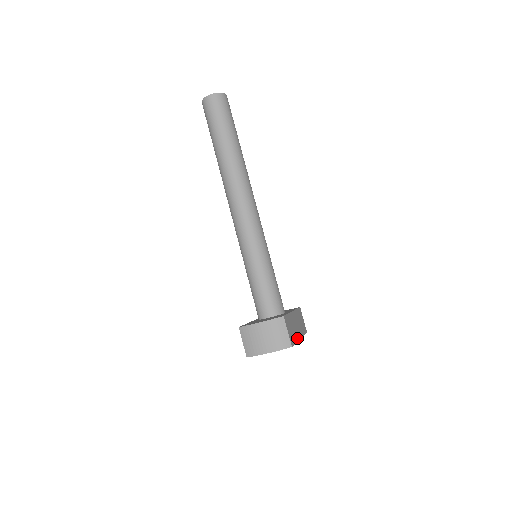
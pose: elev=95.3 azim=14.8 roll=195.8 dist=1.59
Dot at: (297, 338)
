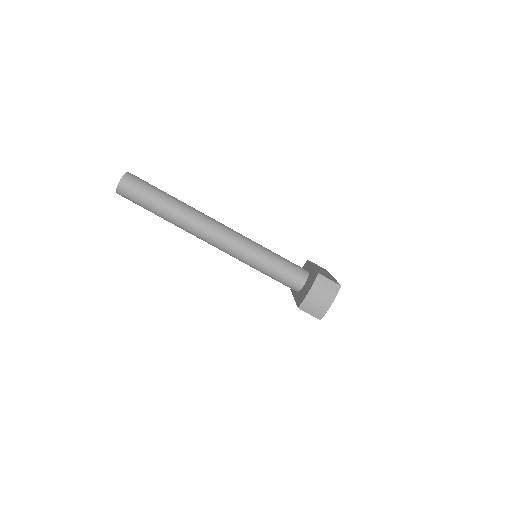
Dot at: (333, 278)
